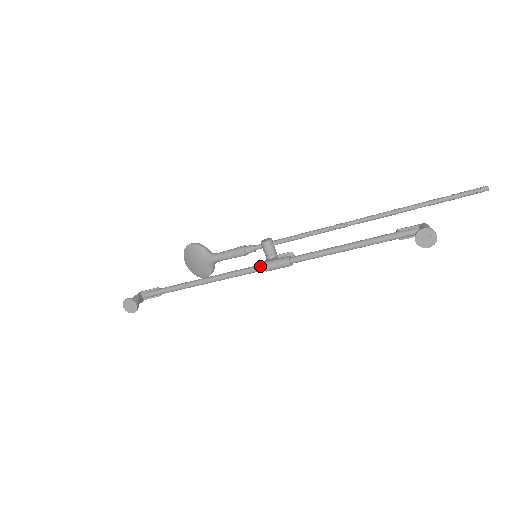
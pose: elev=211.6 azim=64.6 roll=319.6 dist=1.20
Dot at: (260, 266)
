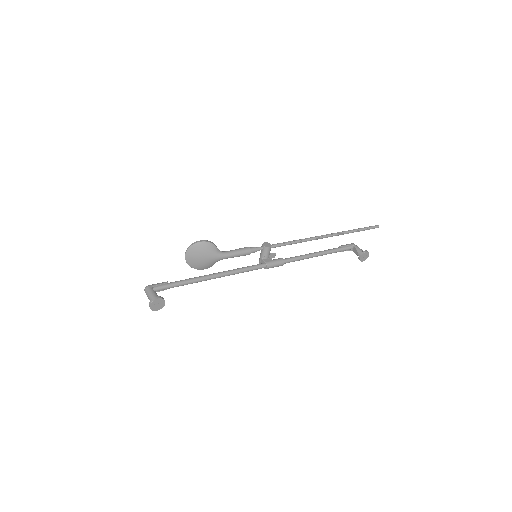
Dot at: (263, 265)
